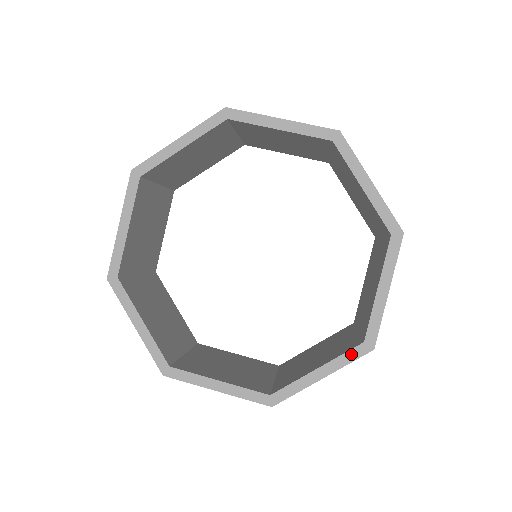
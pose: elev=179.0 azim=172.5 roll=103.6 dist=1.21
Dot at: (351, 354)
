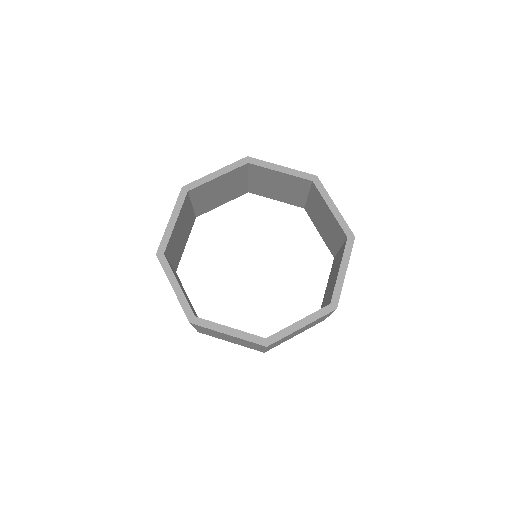
Dot at: (347, 248)
